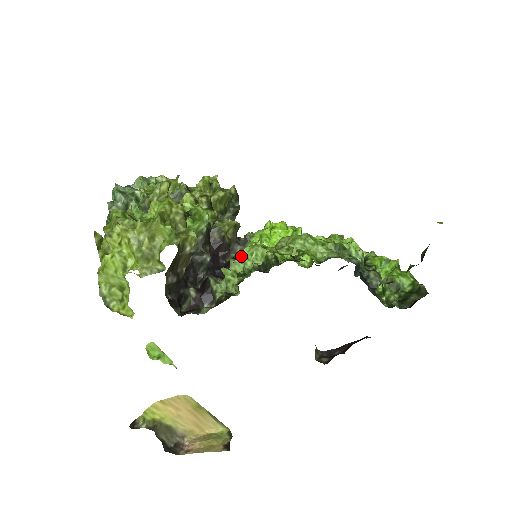
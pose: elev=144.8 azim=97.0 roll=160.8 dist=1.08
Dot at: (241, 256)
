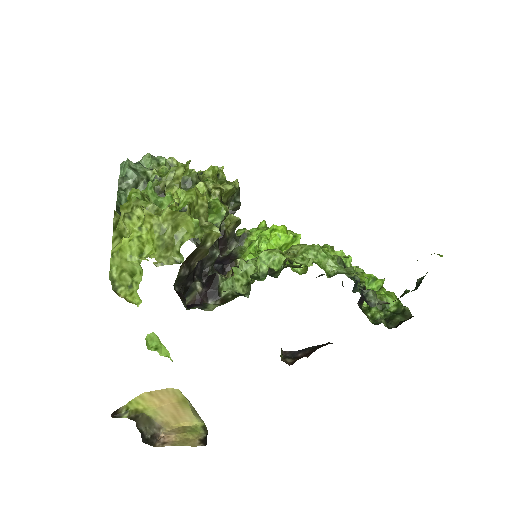
Dot at: (240, 253)
